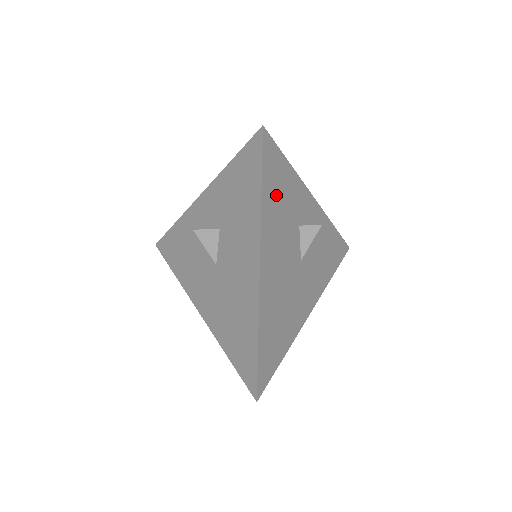
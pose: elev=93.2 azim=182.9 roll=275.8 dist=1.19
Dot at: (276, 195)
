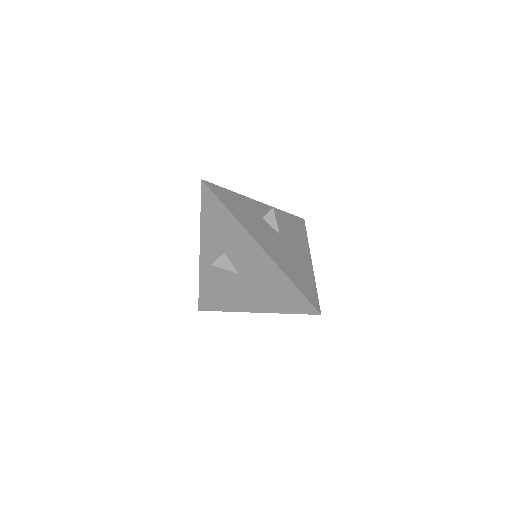
Dot at: (236, 208)
